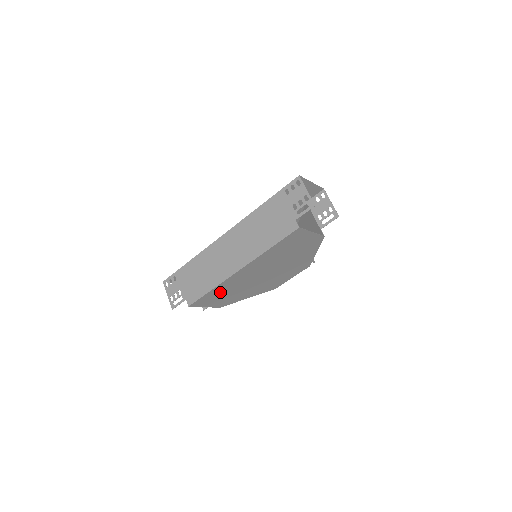
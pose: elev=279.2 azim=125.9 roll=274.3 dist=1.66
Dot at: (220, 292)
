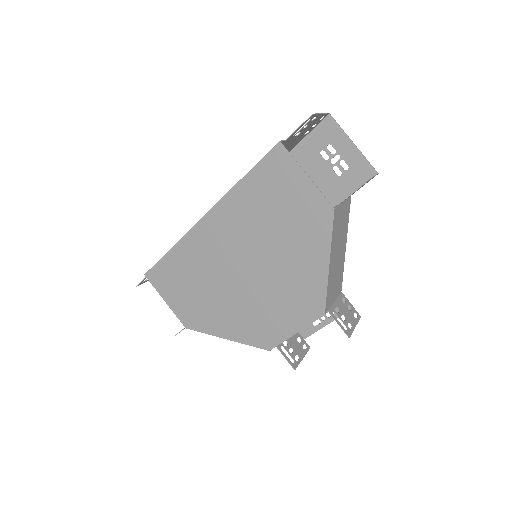
Dot at: (183, 270)
